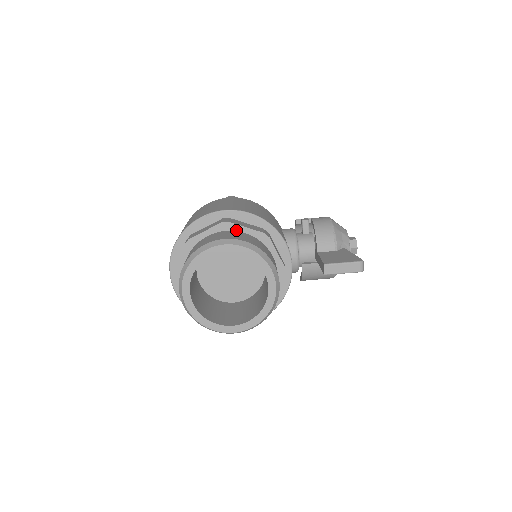
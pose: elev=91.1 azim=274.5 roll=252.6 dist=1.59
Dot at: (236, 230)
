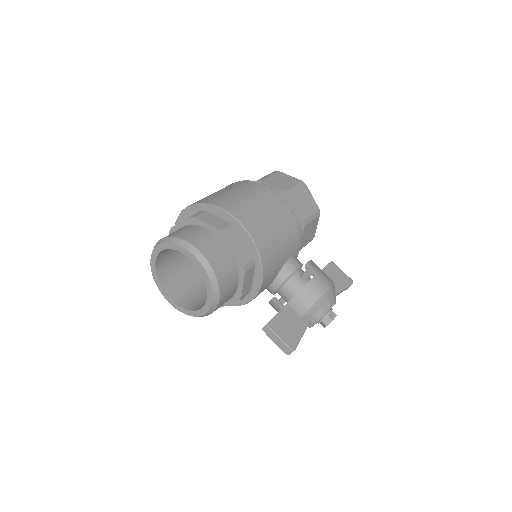
Dot at: (227, 245)
